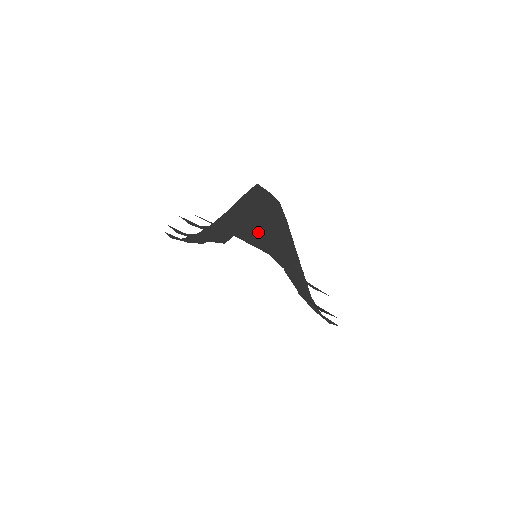
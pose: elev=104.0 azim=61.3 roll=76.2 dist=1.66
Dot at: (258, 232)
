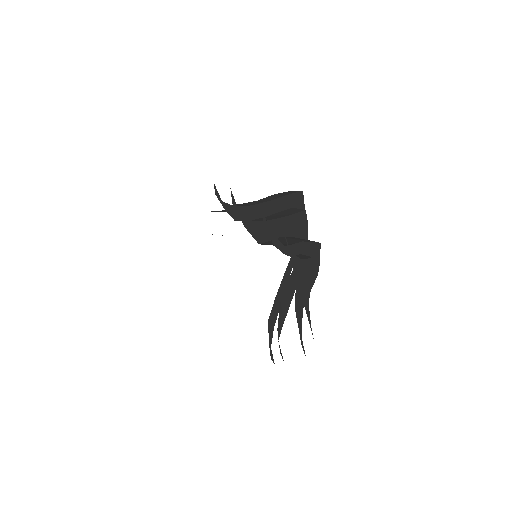
Dot at: (310, 278)
